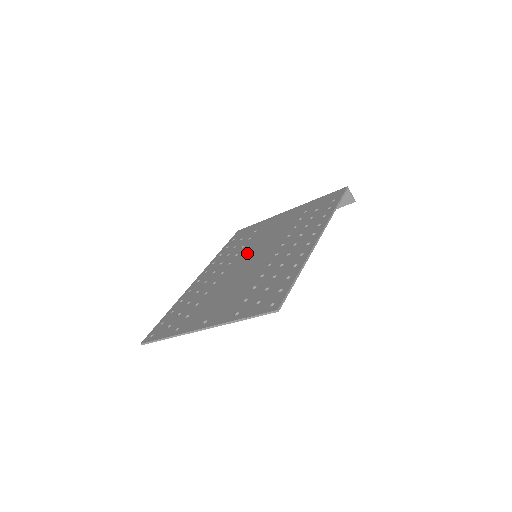
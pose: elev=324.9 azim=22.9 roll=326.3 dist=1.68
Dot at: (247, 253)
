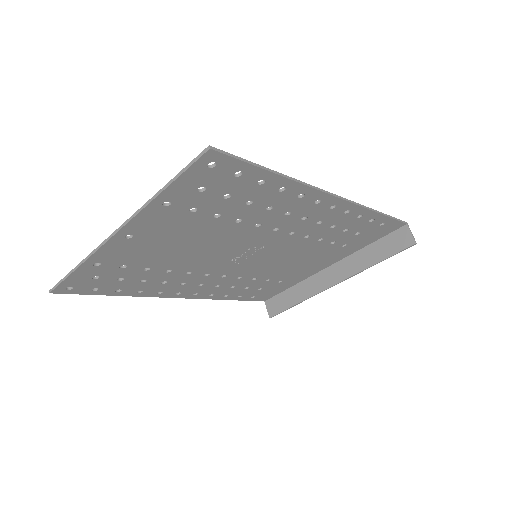
Dot at: occluded
